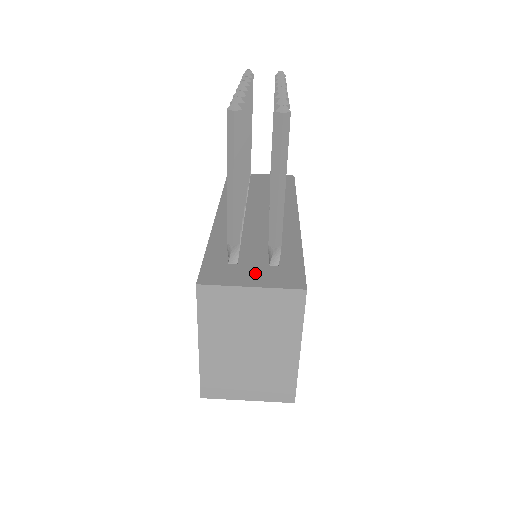
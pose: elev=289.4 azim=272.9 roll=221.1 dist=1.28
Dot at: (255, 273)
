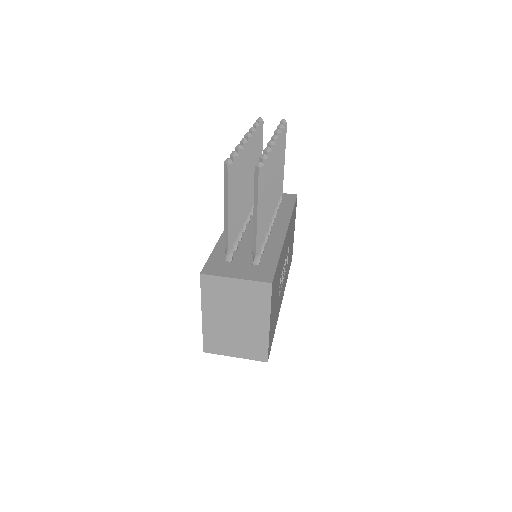
Dot at: (241, 269)
